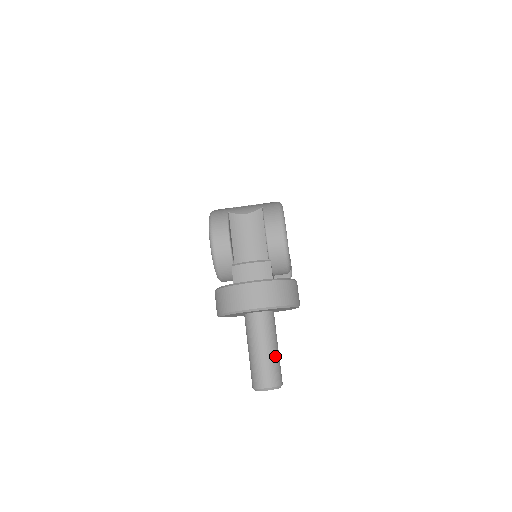
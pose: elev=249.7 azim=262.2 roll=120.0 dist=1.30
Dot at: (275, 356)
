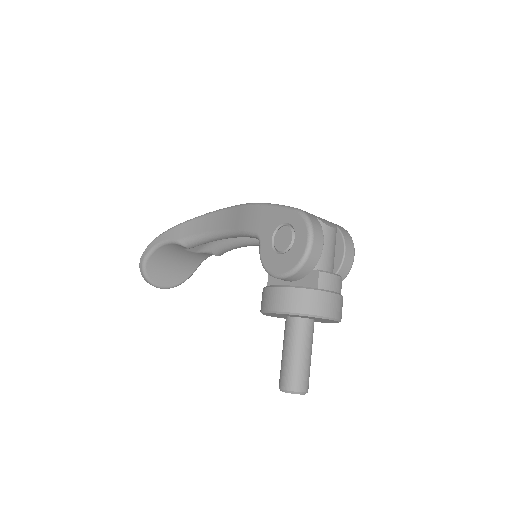
Dot at: (310, 363)
